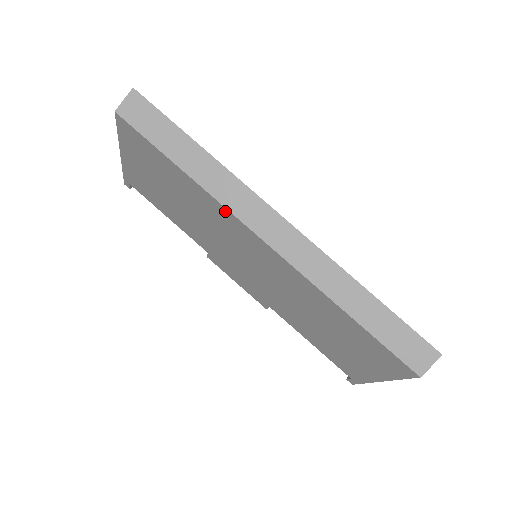
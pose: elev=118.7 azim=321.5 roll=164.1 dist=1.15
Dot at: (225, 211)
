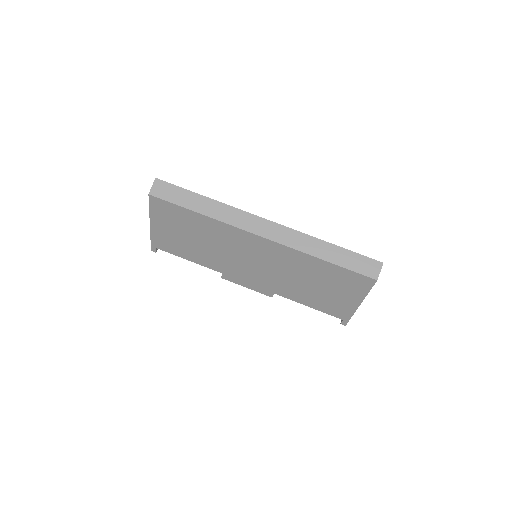
Dot at: (231, 228)
